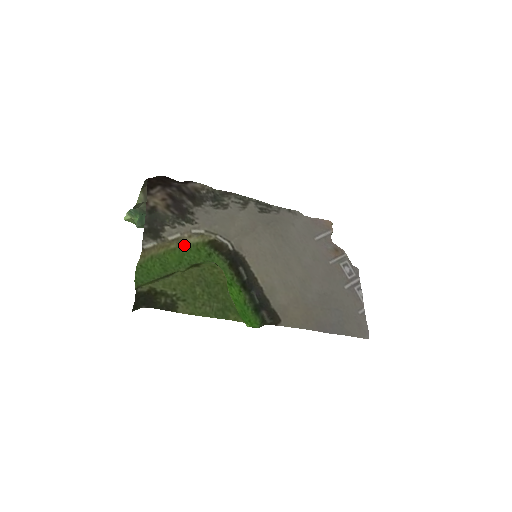
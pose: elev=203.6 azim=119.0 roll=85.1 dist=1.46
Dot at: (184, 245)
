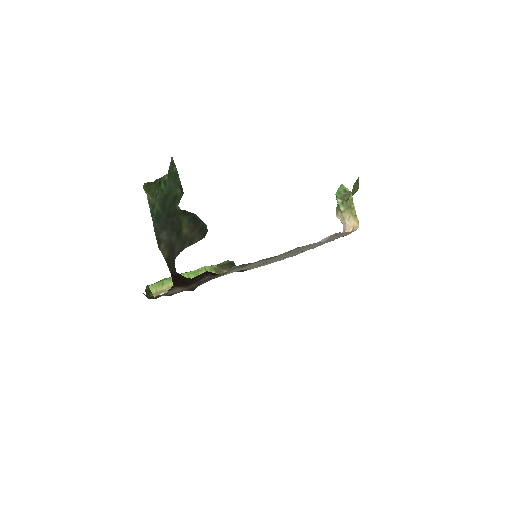
Dot at: occluded
